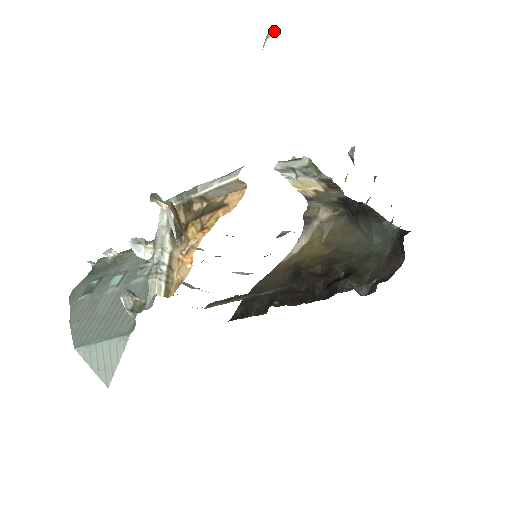
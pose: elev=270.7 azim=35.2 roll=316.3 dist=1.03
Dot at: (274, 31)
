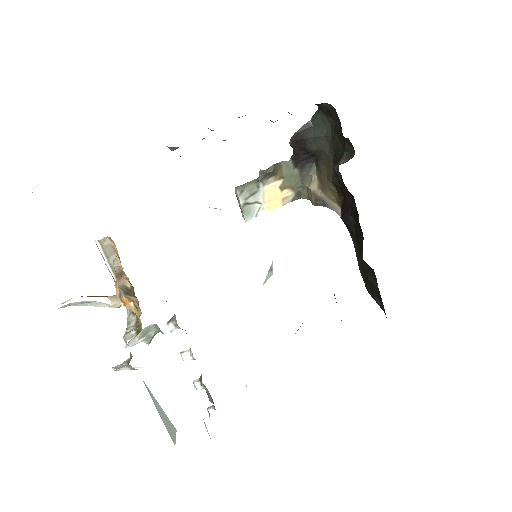
Dot at: occluded
